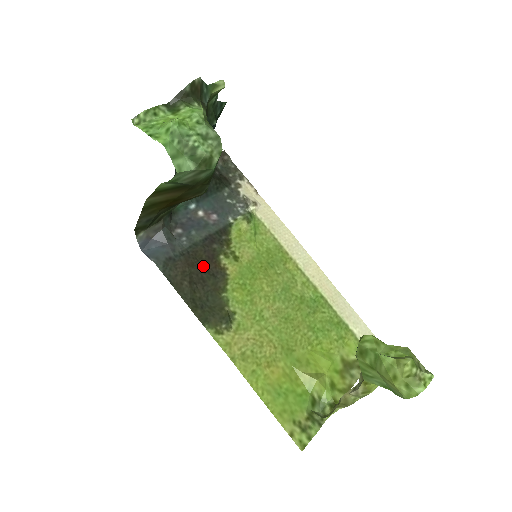
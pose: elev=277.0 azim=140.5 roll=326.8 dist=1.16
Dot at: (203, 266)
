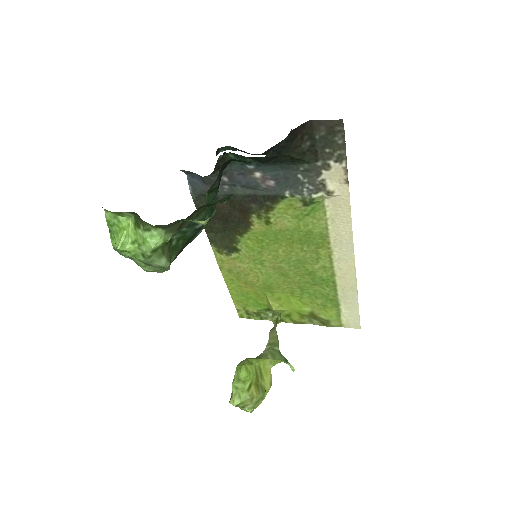
Dot at: (232, 212)
